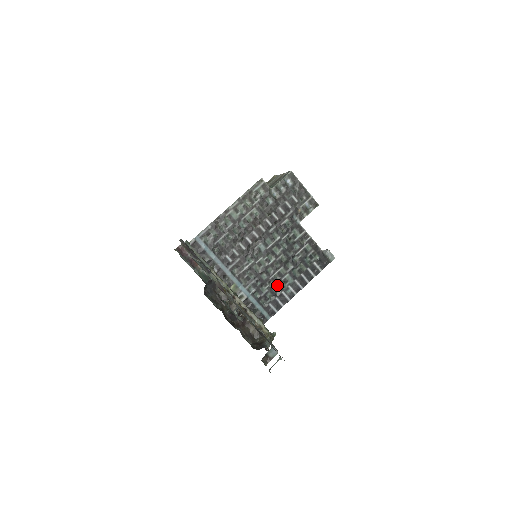
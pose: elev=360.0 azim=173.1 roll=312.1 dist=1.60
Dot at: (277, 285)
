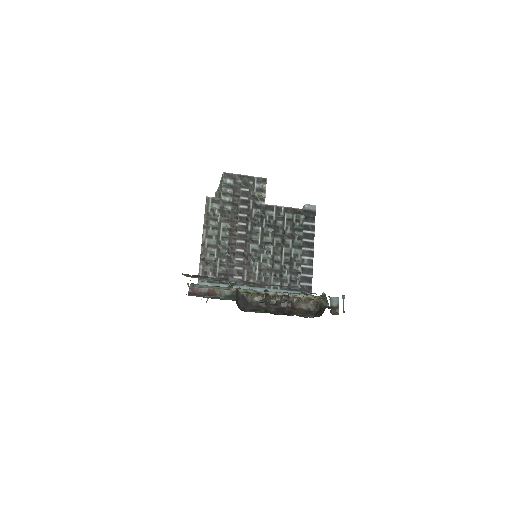
Dot at: (292, 264)
